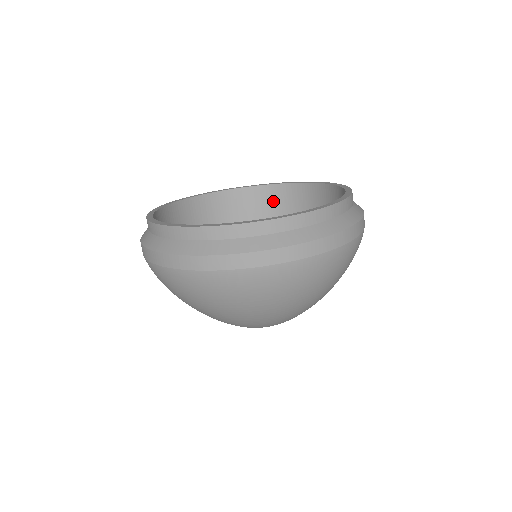
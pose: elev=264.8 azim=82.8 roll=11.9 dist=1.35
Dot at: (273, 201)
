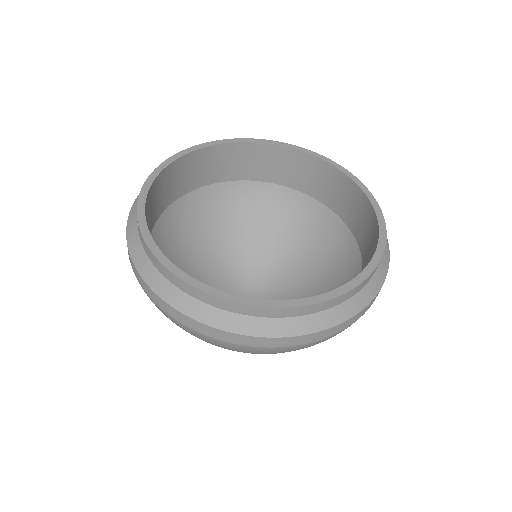
Dot at: (289, 166)
